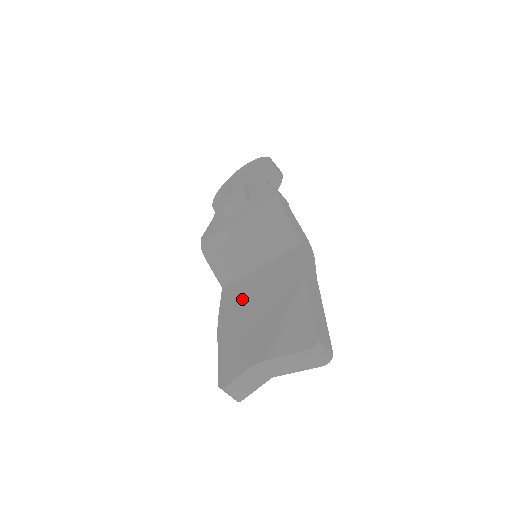
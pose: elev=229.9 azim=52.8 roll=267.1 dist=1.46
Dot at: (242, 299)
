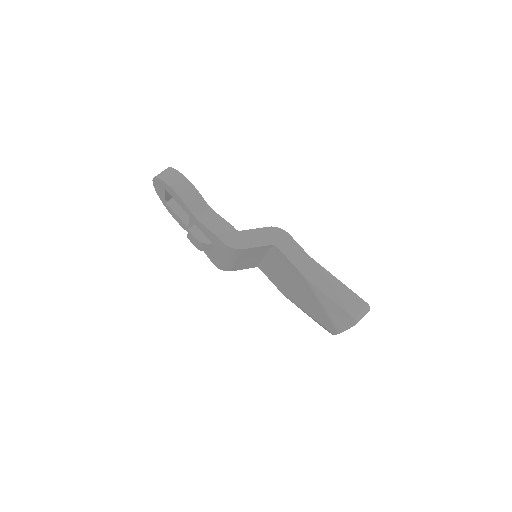
Dot at: (282, 283)
